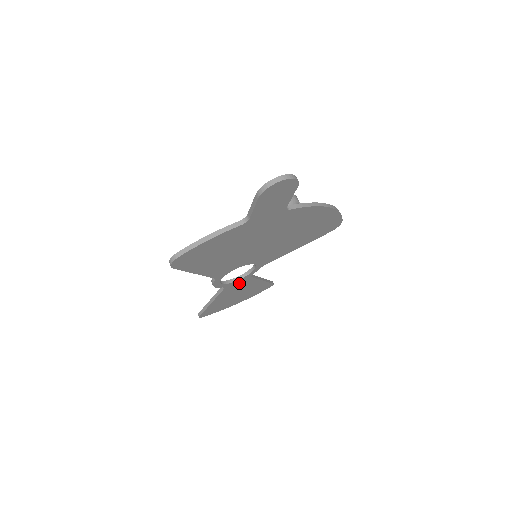
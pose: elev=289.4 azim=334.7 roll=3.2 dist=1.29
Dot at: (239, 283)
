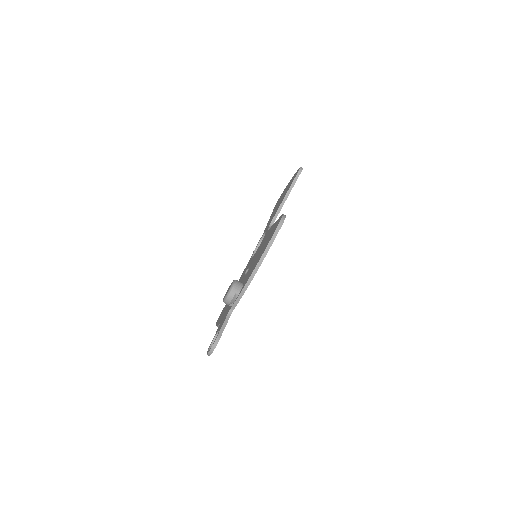
Dot at: occluded
